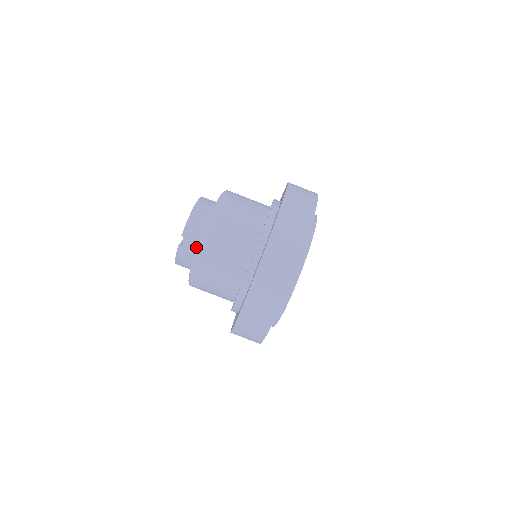
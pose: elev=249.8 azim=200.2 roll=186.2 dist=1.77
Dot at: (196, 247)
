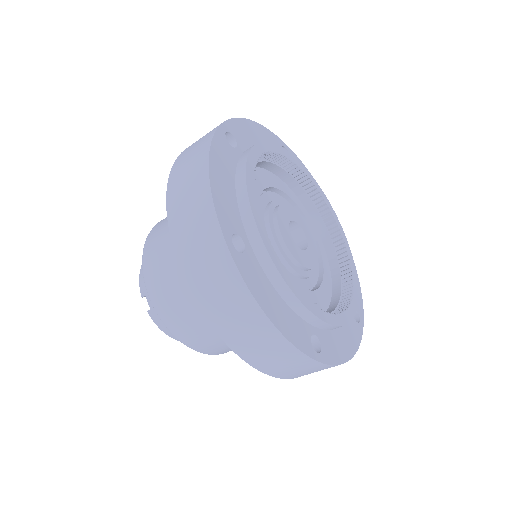
Dot at: occluded
